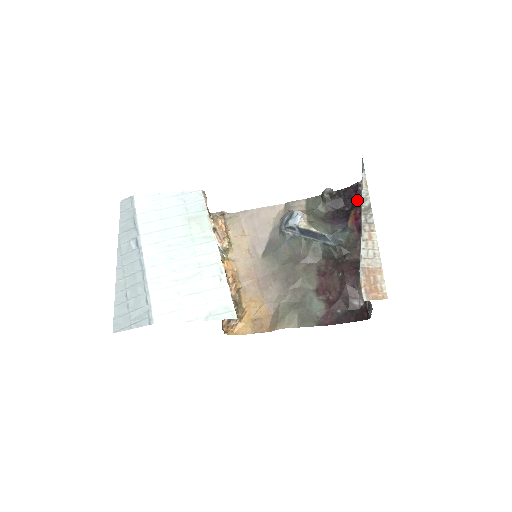
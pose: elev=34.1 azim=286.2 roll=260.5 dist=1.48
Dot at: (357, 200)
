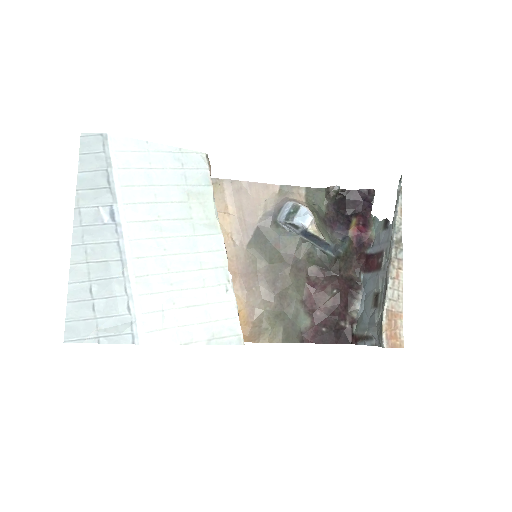
Dot at: (361, 208)
